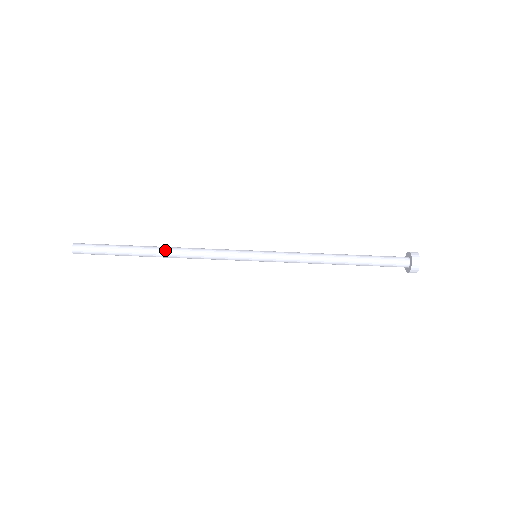
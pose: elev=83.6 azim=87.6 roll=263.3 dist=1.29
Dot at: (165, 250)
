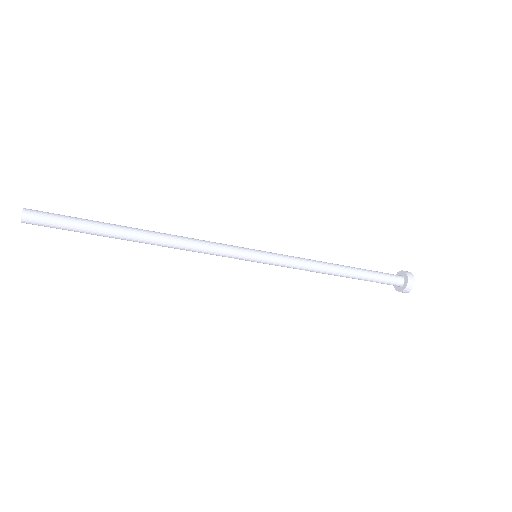
Dot at: occluded
